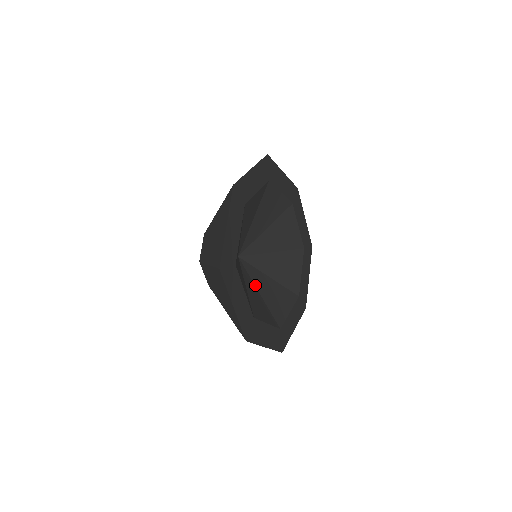
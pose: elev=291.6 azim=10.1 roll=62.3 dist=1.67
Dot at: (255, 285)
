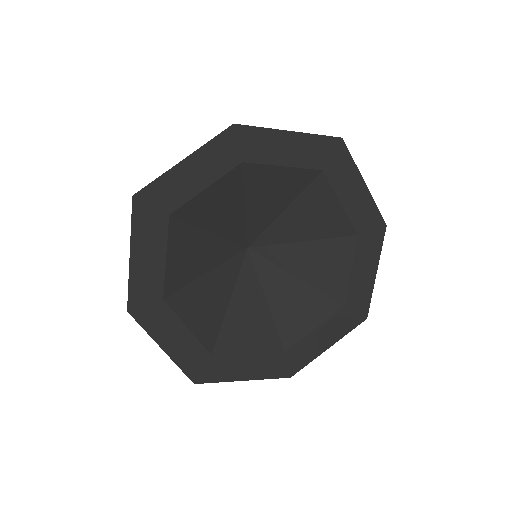
Dot at: (286, 271)
